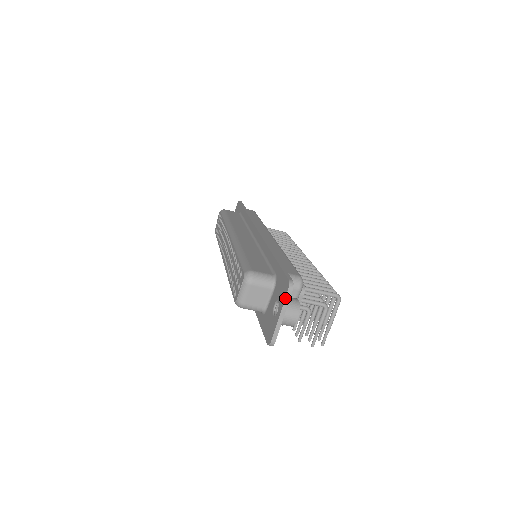
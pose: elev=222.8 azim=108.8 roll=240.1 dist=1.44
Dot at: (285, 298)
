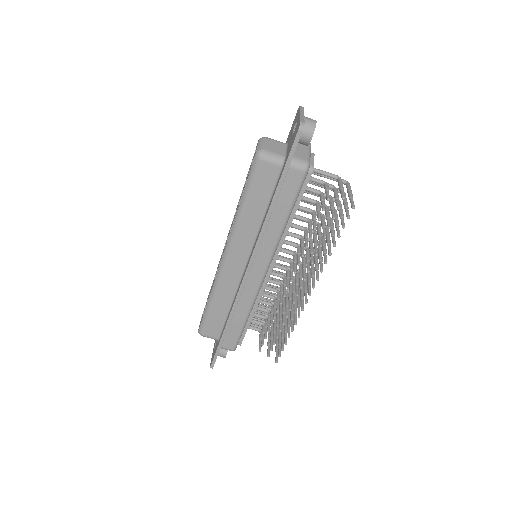
Dot at: (300, 108)
